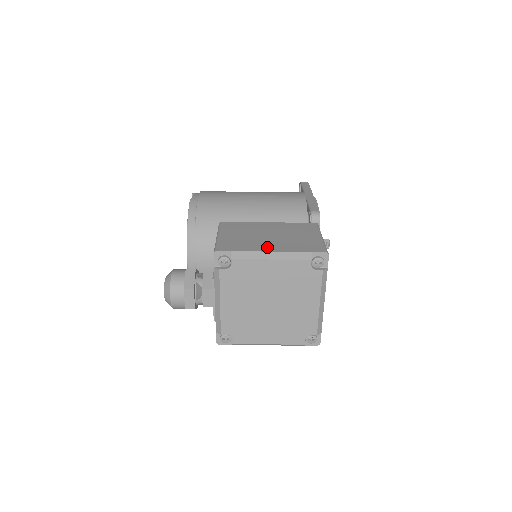
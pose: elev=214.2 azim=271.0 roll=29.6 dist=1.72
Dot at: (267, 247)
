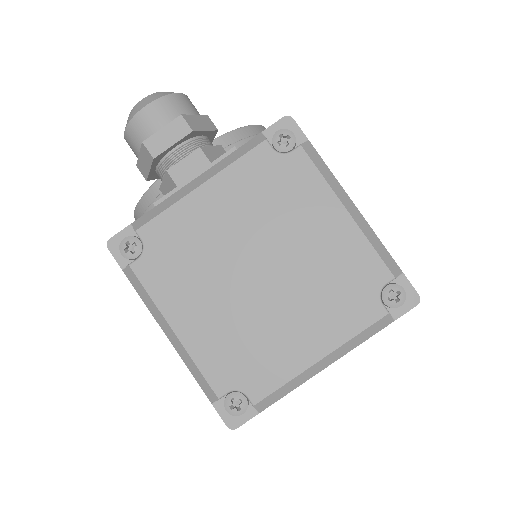
Dot at: occluded
